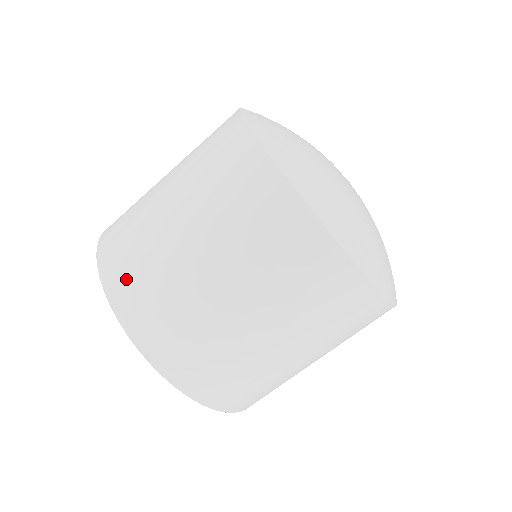
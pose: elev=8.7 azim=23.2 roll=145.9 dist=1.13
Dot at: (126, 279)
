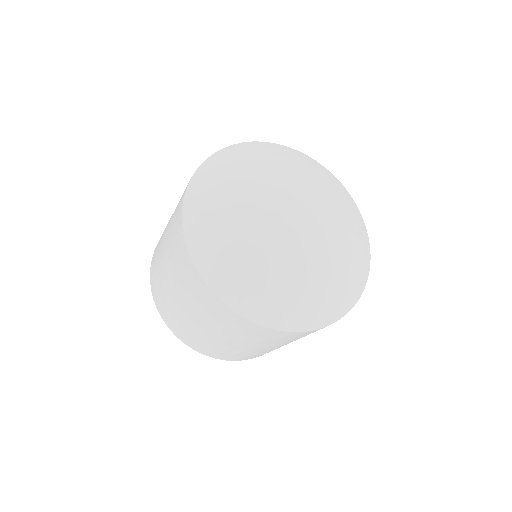
Dot at: (155, 255)
